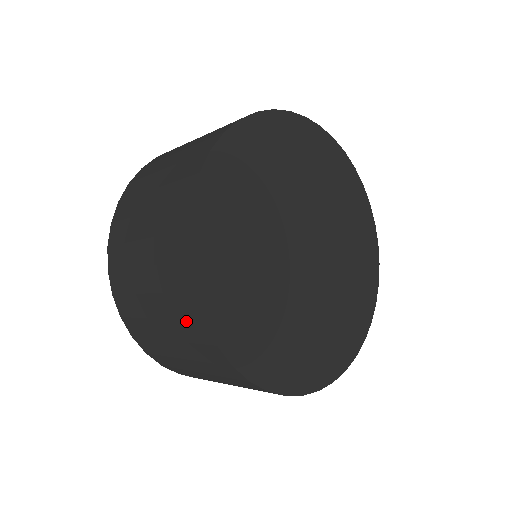
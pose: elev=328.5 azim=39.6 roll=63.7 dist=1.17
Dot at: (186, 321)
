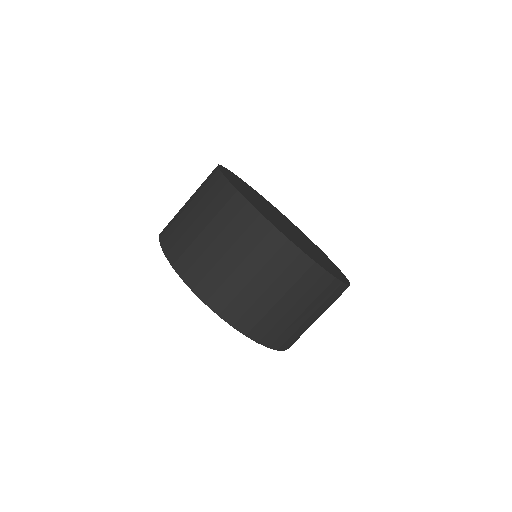
Dot at: (276, 254)
